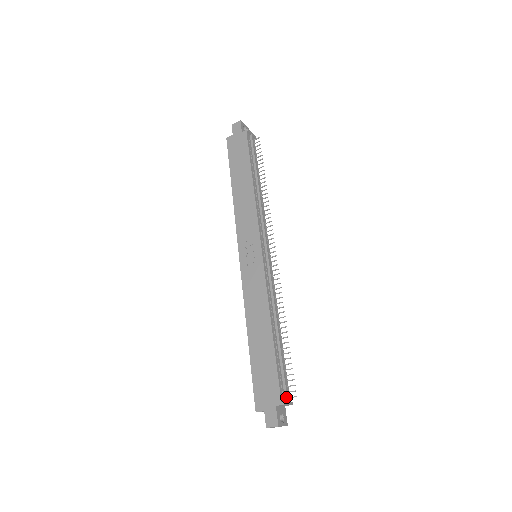
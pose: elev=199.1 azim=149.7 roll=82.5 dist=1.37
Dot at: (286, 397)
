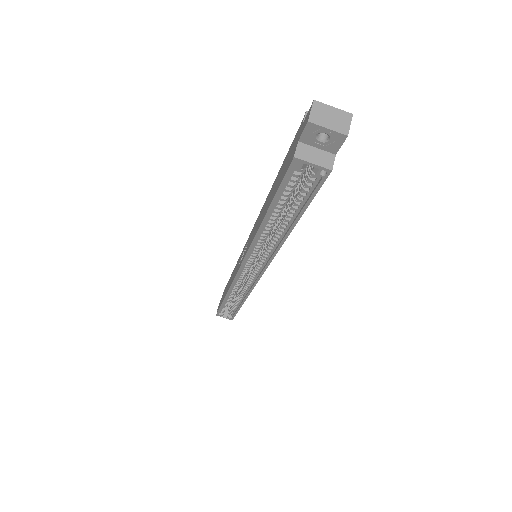
Dot at: occluded
